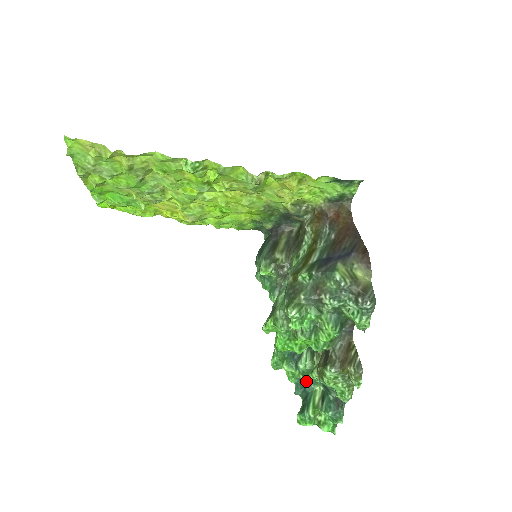
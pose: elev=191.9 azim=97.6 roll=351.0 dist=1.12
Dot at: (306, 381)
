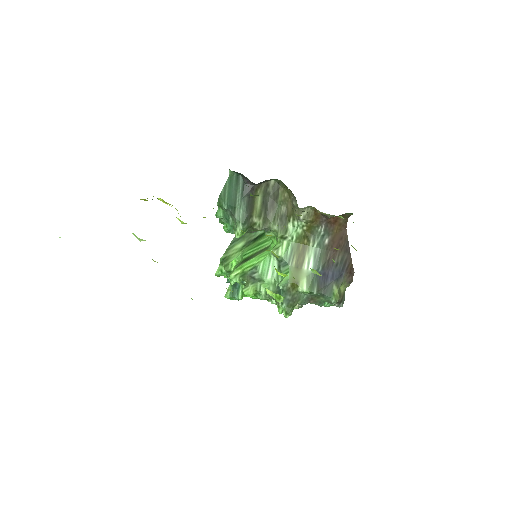
Dot at: occluded
